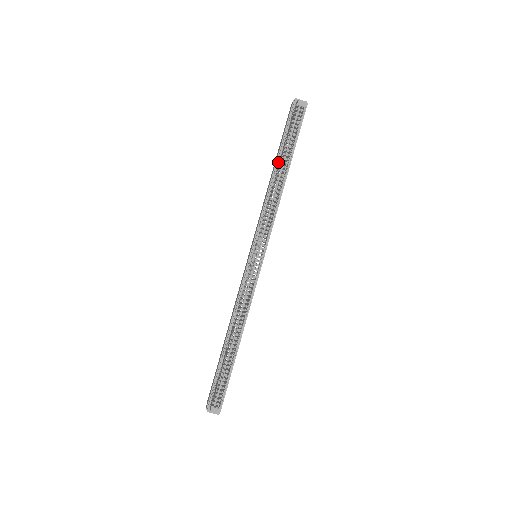
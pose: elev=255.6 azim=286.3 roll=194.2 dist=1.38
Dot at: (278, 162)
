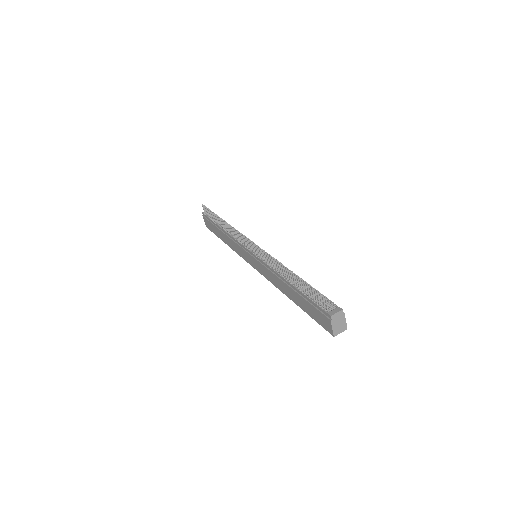
Dot at: (219, 226)
